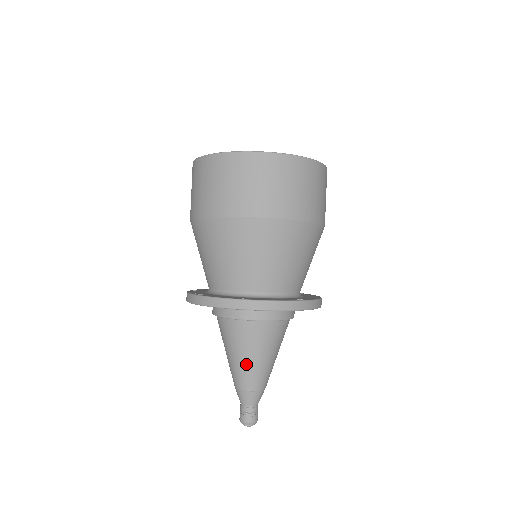
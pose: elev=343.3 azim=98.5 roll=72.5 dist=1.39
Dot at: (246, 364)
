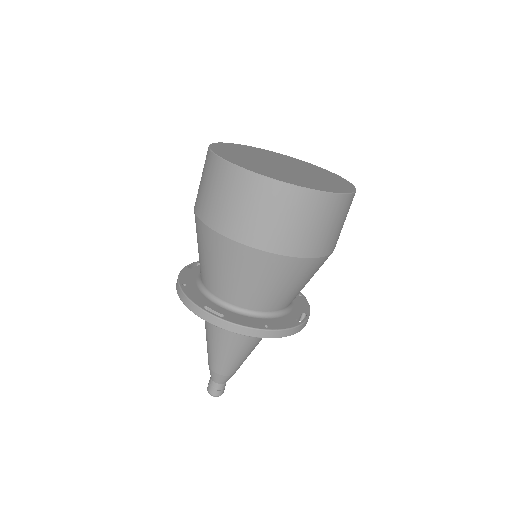
Dot at: (234, 359)
